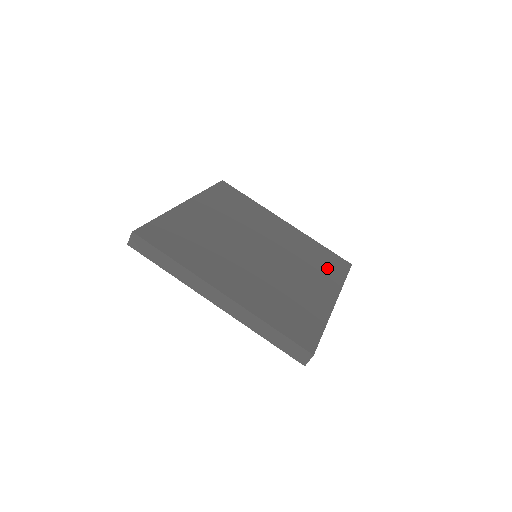
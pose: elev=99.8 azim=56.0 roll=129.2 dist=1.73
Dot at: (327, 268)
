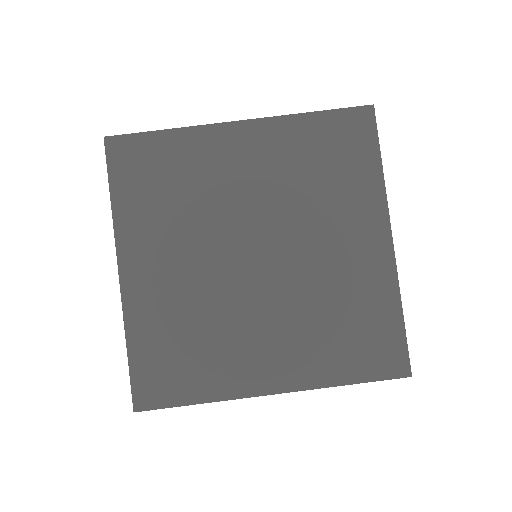
Dot at: (348, 170)
